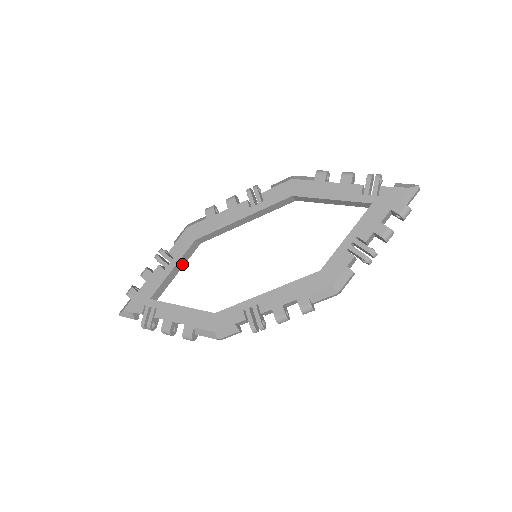
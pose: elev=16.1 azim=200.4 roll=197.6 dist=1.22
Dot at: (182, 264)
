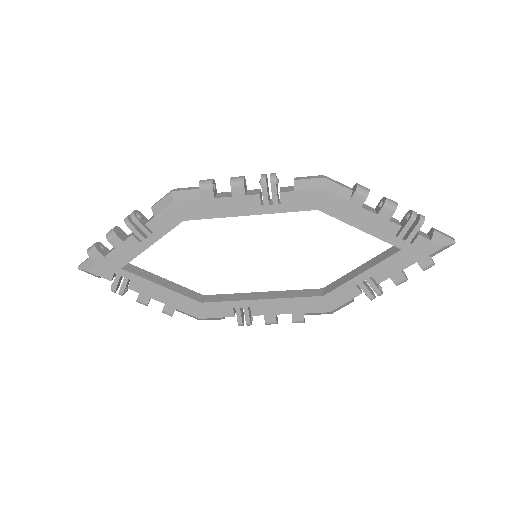
Dot at: occluded
